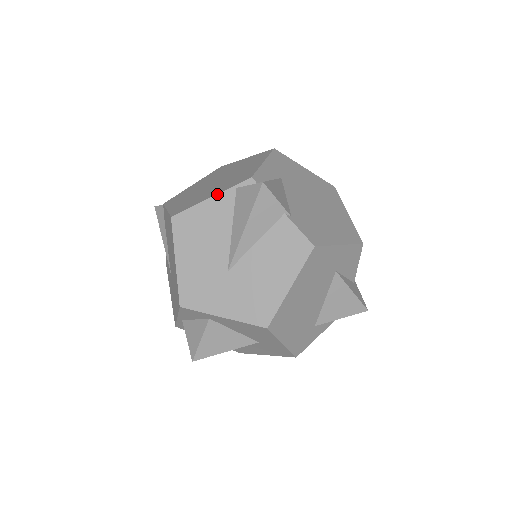
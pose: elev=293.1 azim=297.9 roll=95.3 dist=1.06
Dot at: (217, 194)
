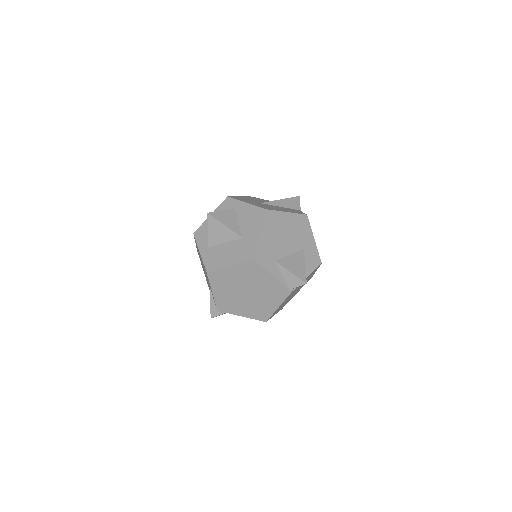
Dot at: occluded
